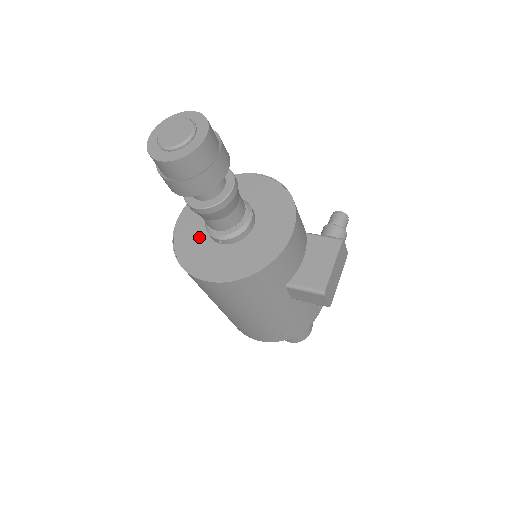
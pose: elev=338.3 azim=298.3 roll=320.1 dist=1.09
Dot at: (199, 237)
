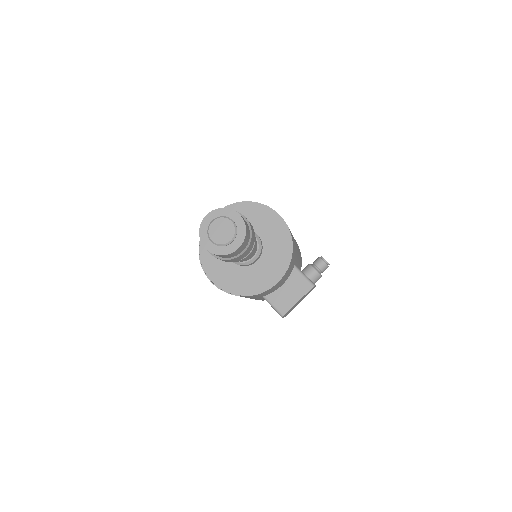
Dot at: occluded
